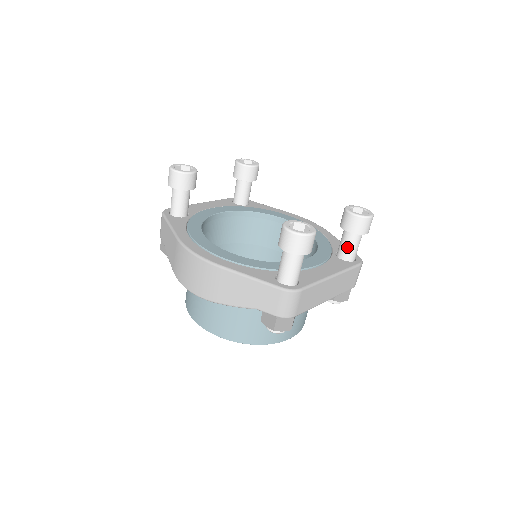
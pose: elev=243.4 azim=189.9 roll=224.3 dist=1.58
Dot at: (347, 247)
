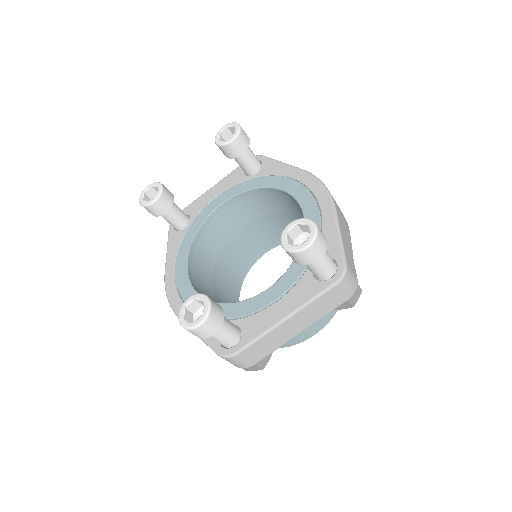
Dot at: (310, 269)
